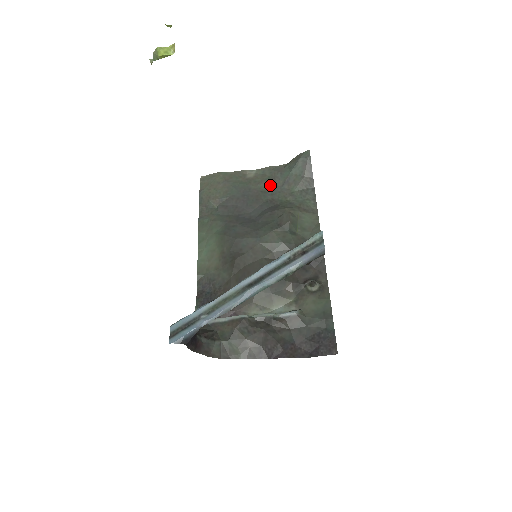
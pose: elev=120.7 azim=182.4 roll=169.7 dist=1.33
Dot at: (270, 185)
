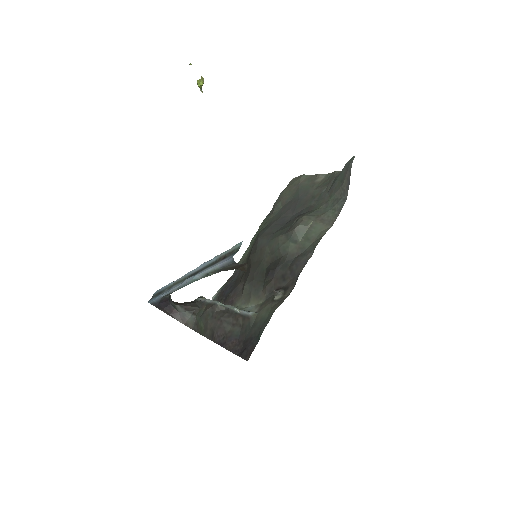
Dot at: (322, 191)
